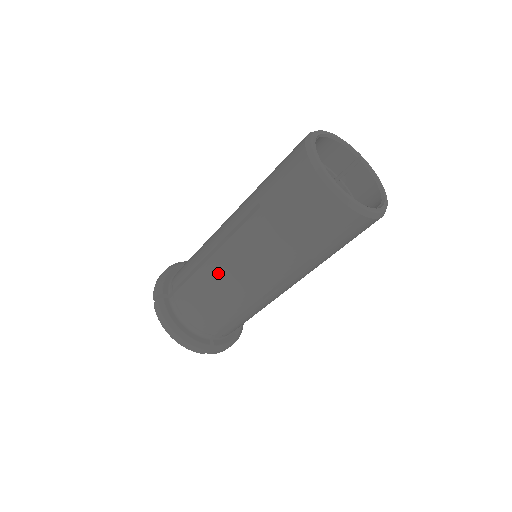
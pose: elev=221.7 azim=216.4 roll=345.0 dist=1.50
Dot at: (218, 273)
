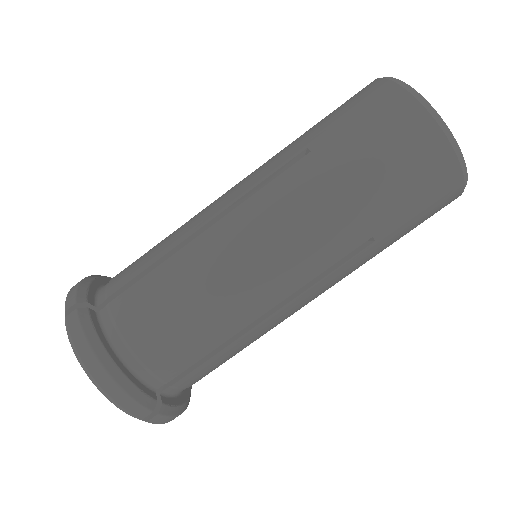
Dot at: (217, 254)
